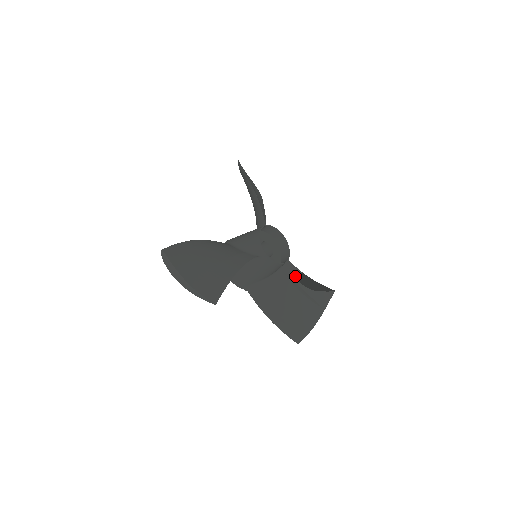
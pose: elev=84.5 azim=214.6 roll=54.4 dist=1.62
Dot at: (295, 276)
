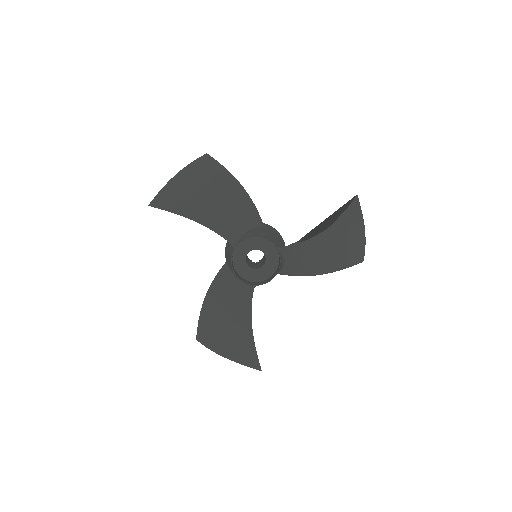
Dot at: (303, 241)
